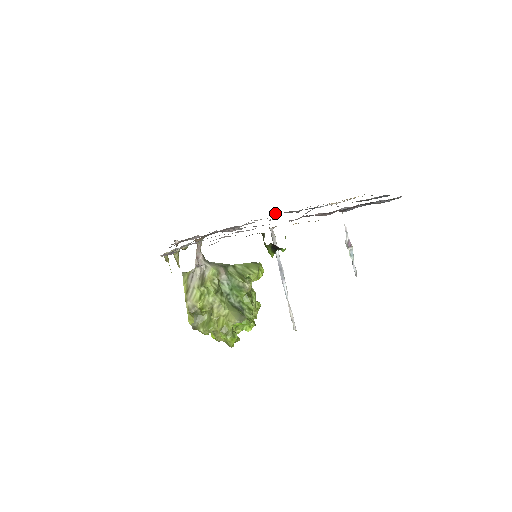
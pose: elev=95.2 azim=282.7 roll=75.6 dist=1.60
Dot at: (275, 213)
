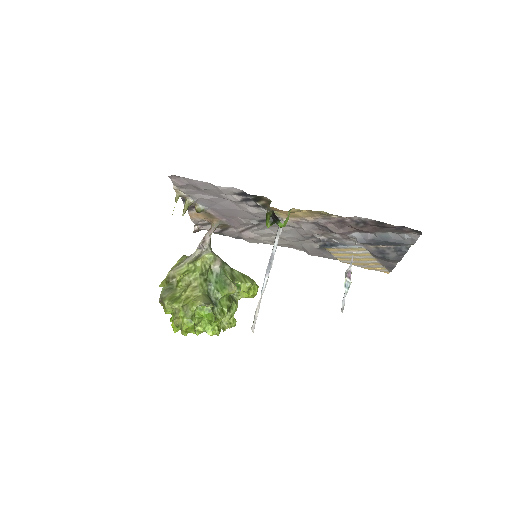
Dot at: (296, 249)
